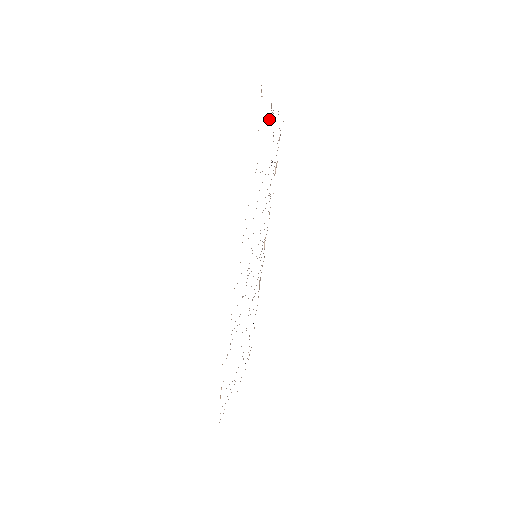
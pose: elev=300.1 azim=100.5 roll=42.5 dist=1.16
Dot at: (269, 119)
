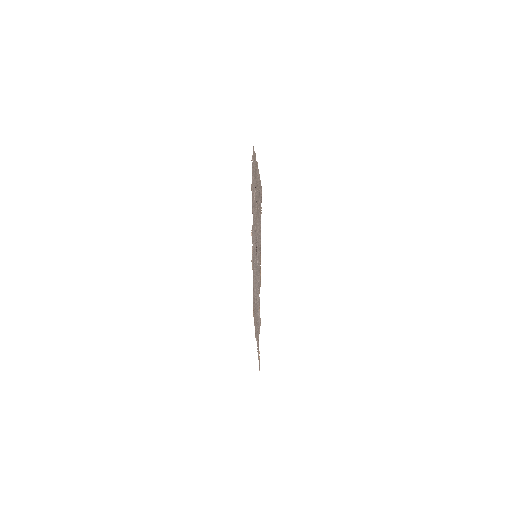
Dot at: (258, 176)
